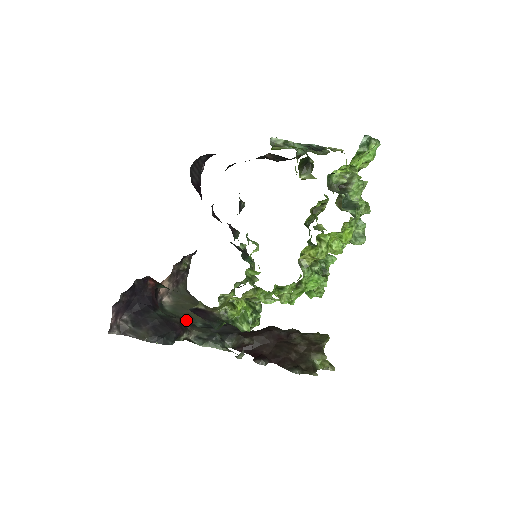
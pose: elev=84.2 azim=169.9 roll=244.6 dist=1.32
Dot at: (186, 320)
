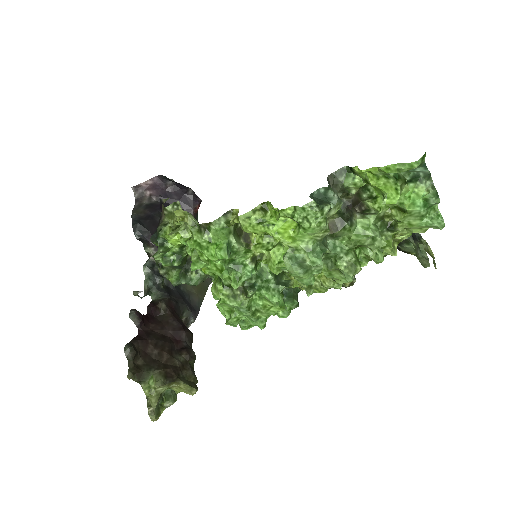
Dot at: occluded
